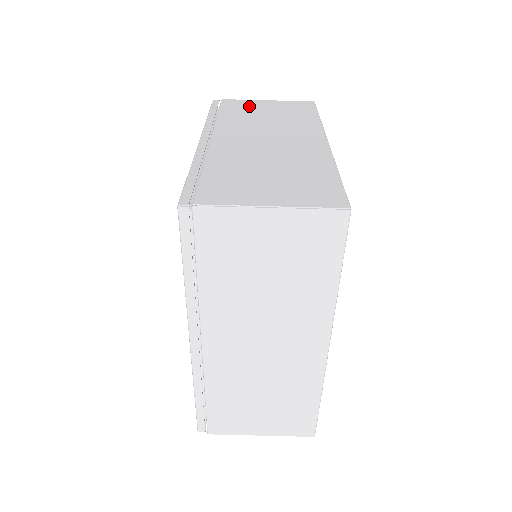
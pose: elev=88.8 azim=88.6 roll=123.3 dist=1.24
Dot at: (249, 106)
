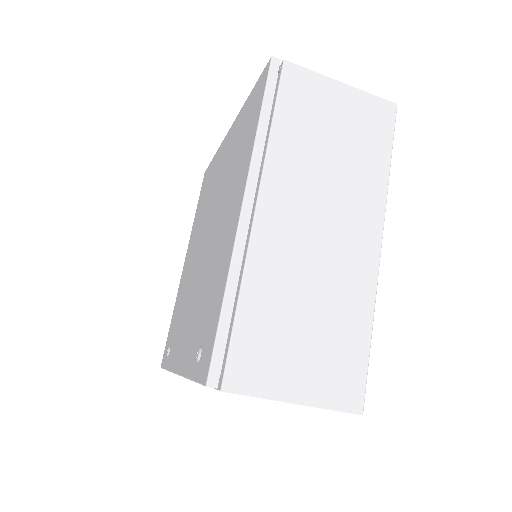
Dot at: (316, 101)
